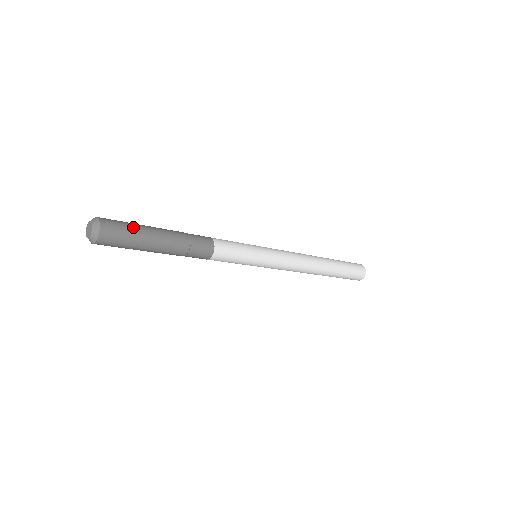
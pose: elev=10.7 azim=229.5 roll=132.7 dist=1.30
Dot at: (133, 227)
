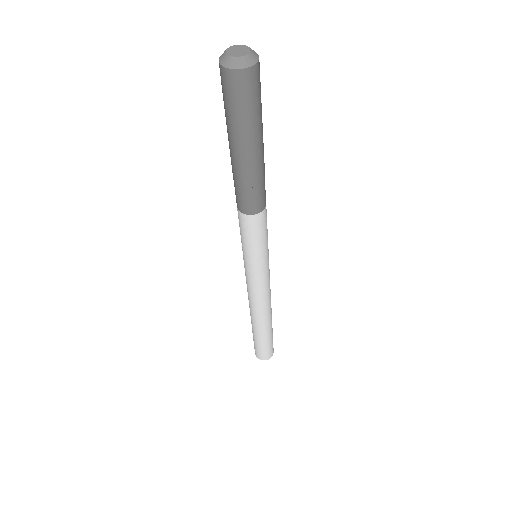
Dot at: occluded
